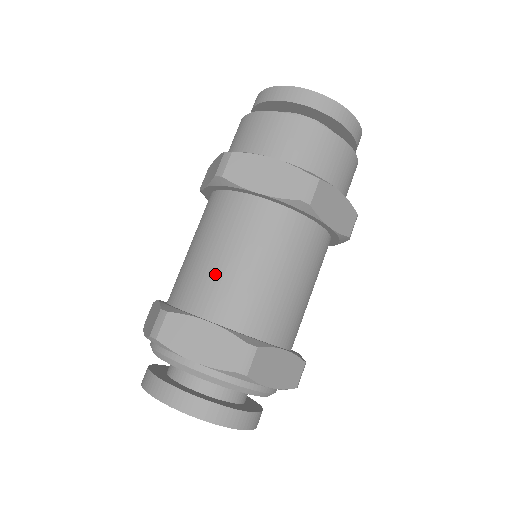
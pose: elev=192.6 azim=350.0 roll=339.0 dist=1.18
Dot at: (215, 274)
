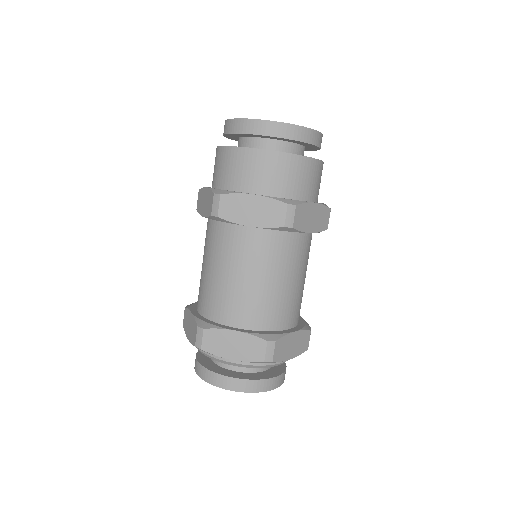
Dot at: (231, 293)
